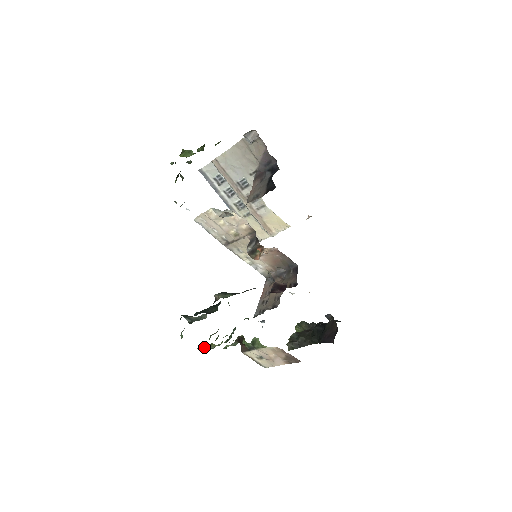
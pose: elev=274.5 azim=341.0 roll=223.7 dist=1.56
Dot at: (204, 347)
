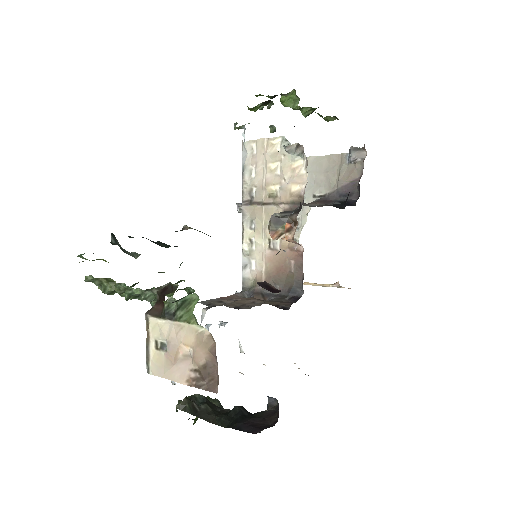
Dot at: (98, 279)
